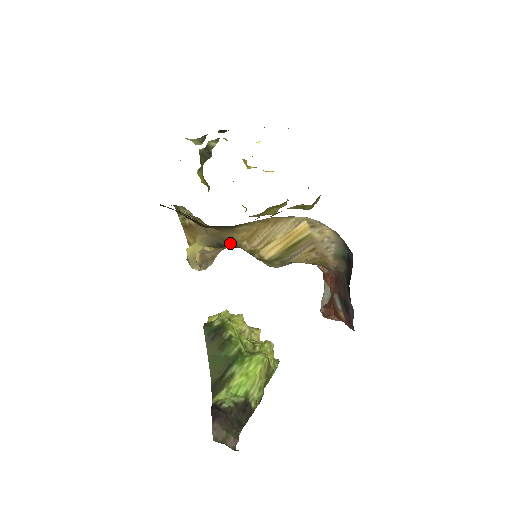
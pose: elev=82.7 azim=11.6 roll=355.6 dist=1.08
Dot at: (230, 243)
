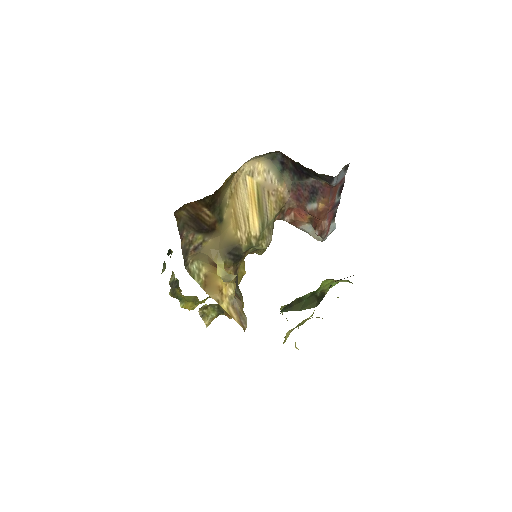
Dot at: (233, 245)
